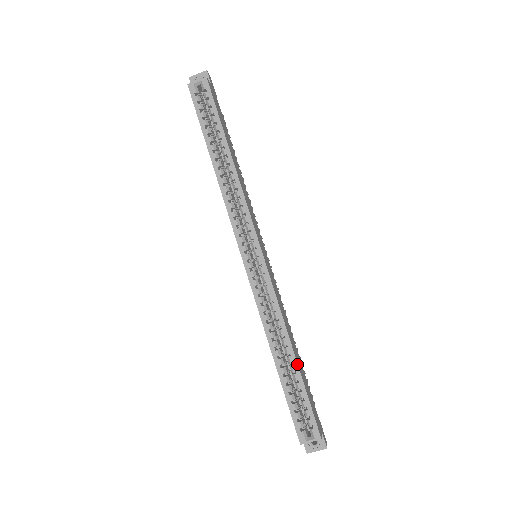
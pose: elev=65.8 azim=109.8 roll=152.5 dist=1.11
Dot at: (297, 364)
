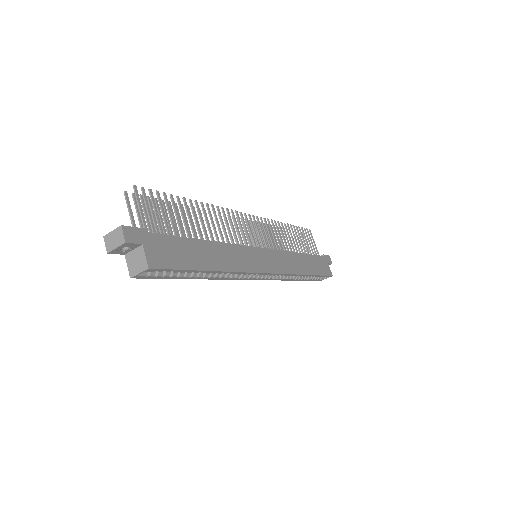
Dot at: (312, 275)
